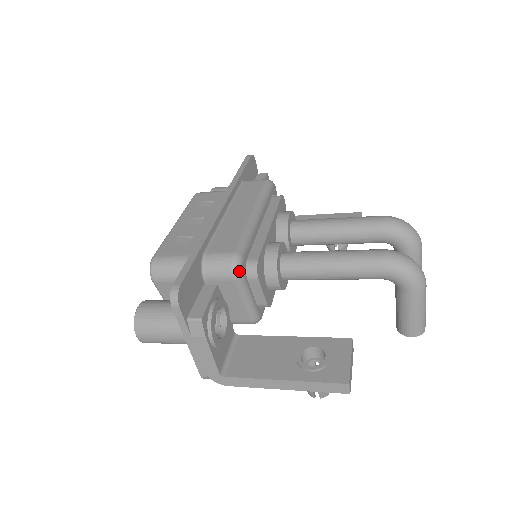
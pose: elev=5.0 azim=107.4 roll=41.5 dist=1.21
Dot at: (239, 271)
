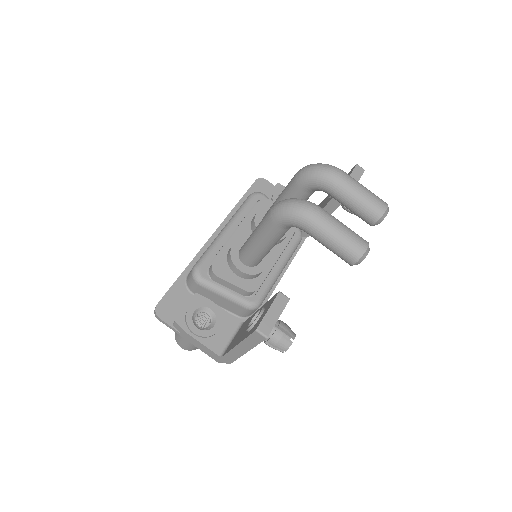
Dot at: (198, 277)
